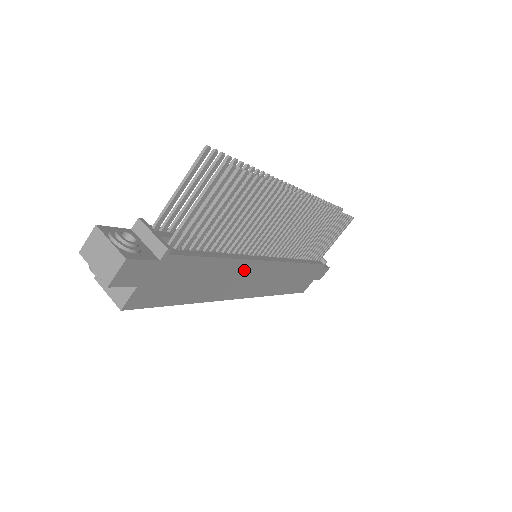
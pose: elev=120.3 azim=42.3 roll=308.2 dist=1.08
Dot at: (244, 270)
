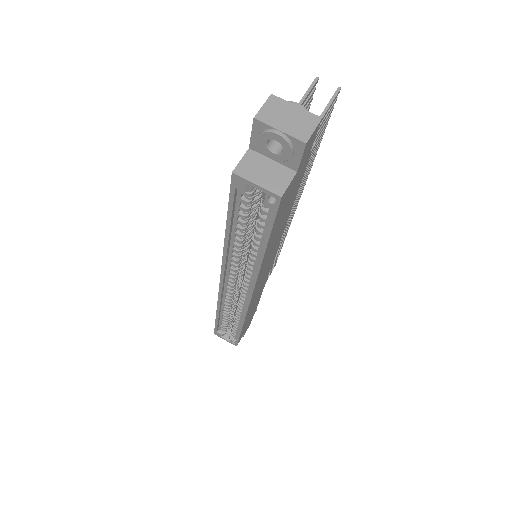
Dot at: (275, 248)
